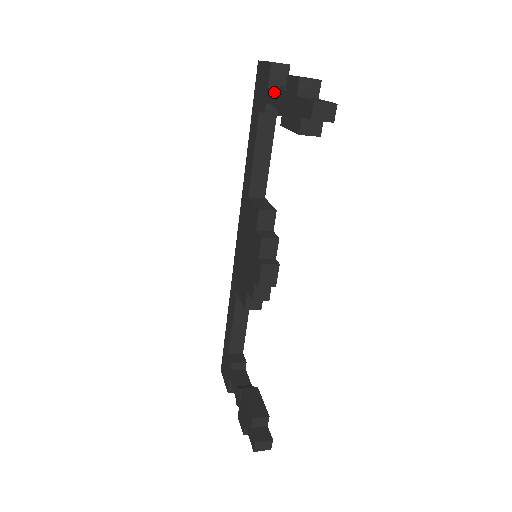
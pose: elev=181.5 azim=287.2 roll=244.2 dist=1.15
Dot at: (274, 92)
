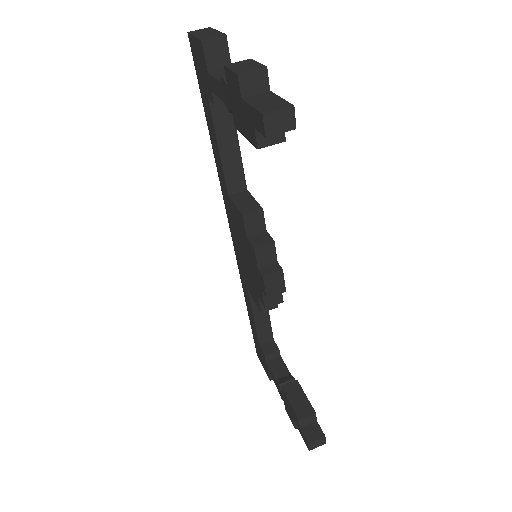
Dot at: (216, 82)
